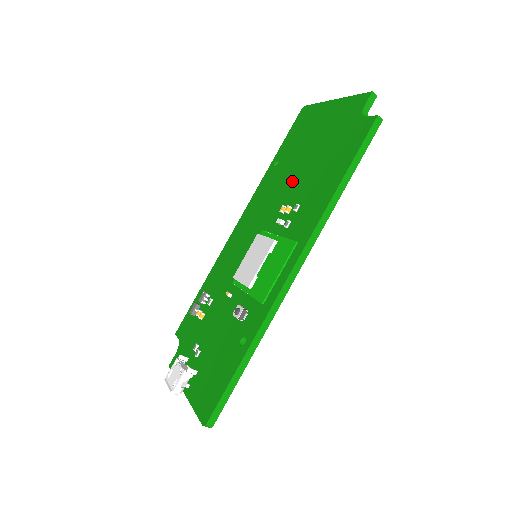
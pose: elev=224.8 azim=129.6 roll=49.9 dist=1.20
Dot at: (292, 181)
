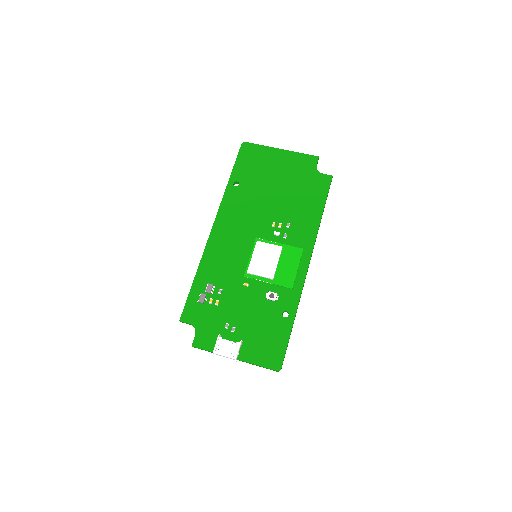
Dot at: (269, 204)
